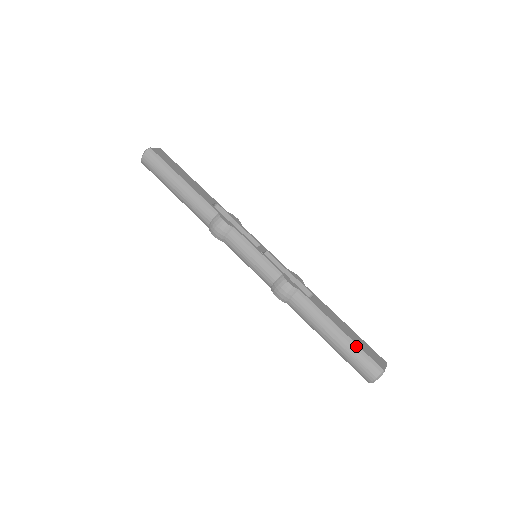
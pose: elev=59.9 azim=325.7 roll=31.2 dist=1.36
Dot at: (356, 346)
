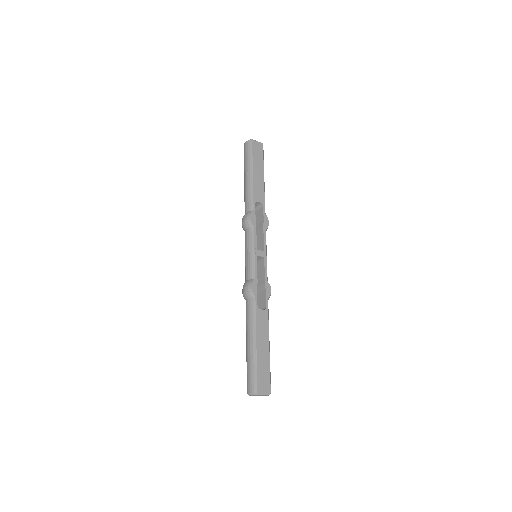
Dot at: (255, 362)
